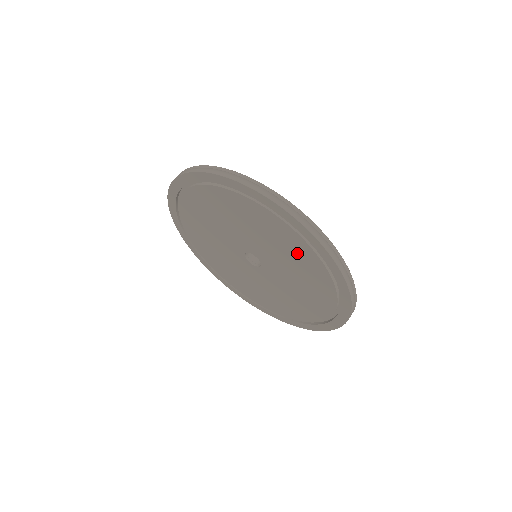
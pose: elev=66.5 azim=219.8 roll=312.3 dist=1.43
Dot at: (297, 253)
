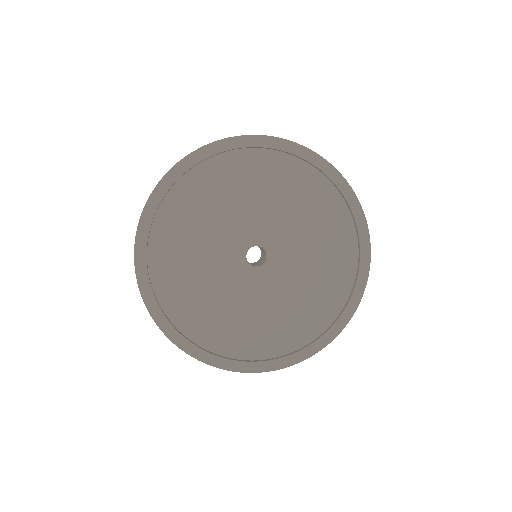
Dot at: (334, 258)
